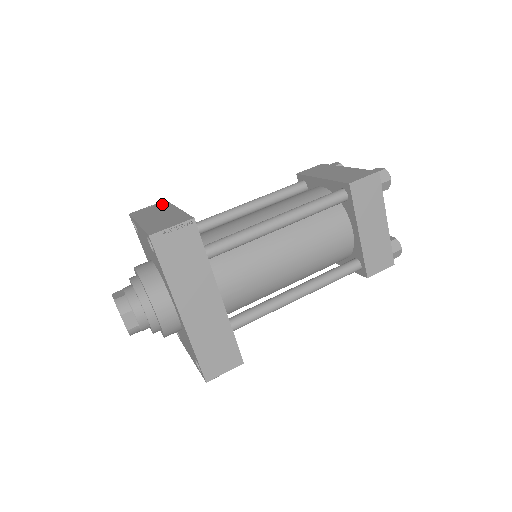
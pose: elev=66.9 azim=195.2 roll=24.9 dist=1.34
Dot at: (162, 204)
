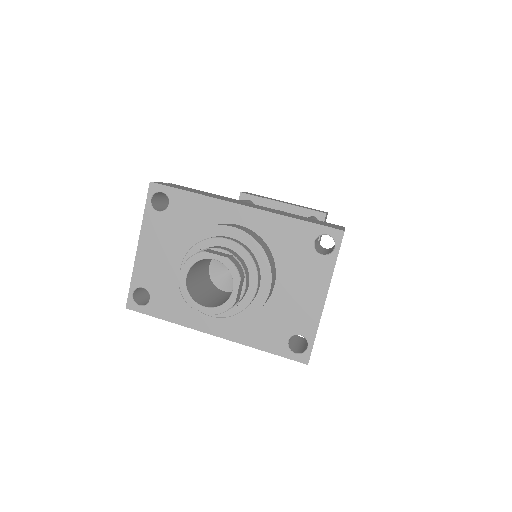
Dot at: occluded
